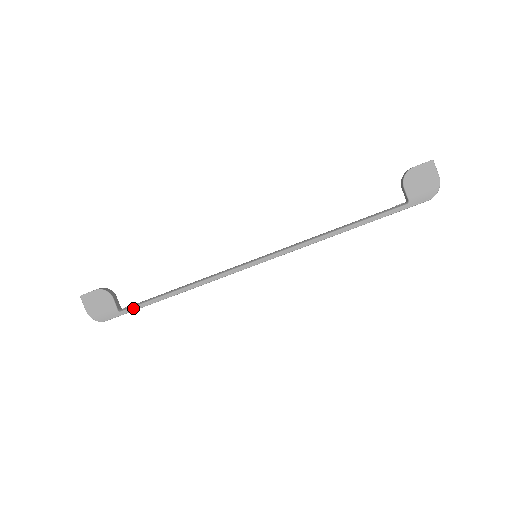
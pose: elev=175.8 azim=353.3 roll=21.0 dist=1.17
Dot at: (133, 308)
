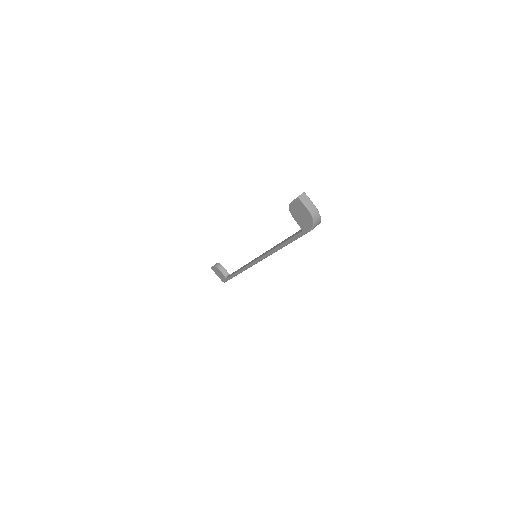
Dot at: (229, 278)
